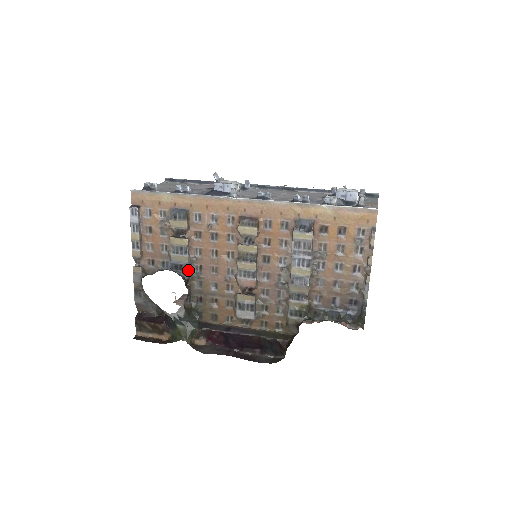
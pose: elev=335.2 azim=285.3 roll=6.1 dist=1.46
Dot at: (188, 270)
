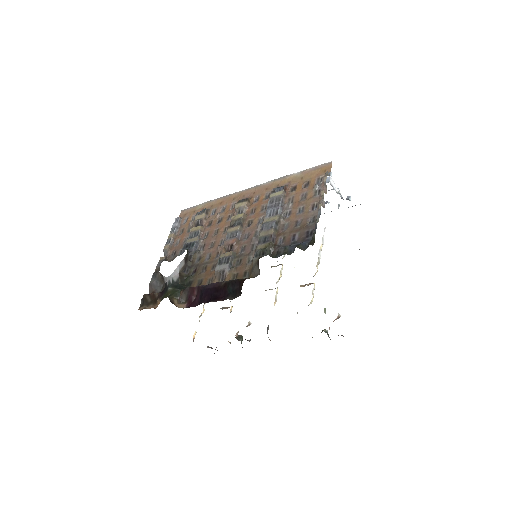
Dot at: (194, 246)
